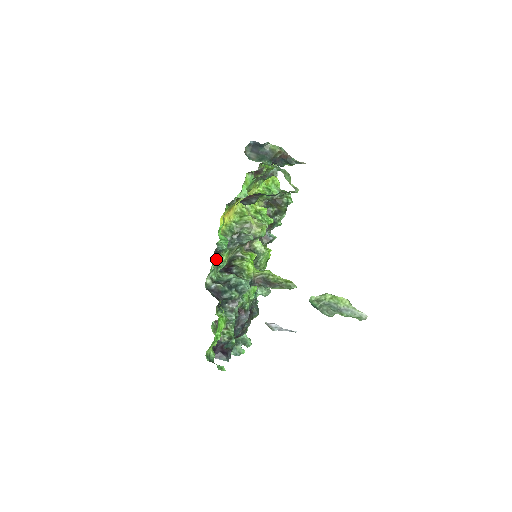
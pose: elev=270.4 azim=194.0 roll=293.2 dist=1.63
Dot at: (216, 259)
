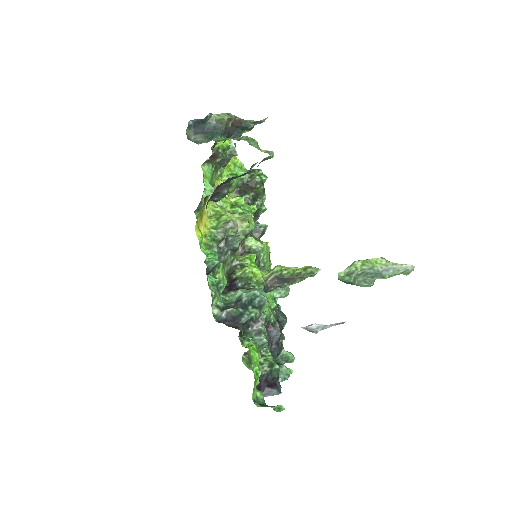
Dot at: (212, 281)
